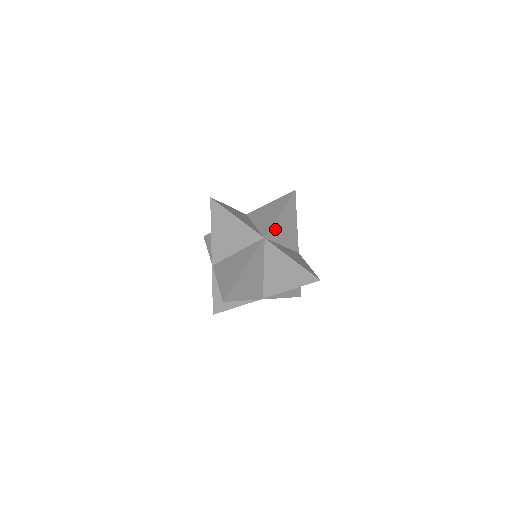
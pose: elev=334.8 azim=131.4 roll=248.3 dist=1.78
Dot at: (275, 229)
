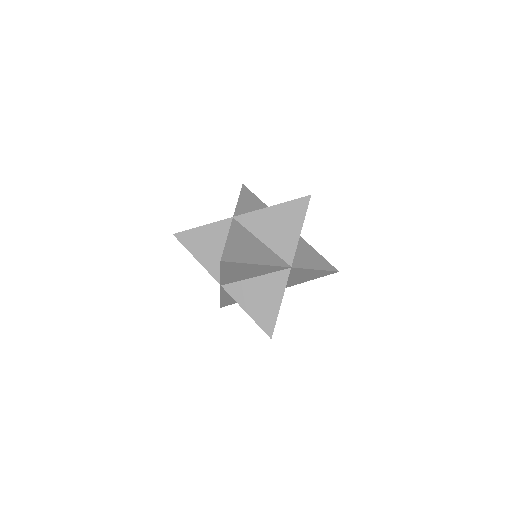
Dot at: (228, 278)
